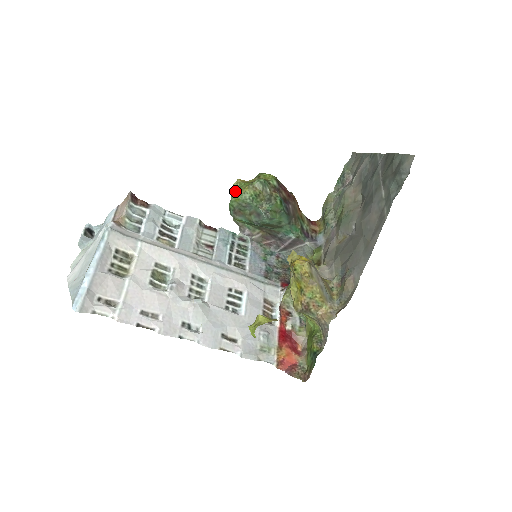
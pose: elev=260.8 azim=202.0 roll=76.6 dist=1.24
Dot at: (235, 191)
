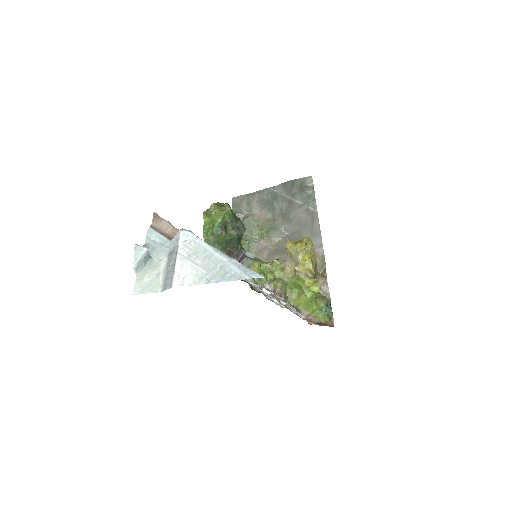
Dot at: (216, 212)
